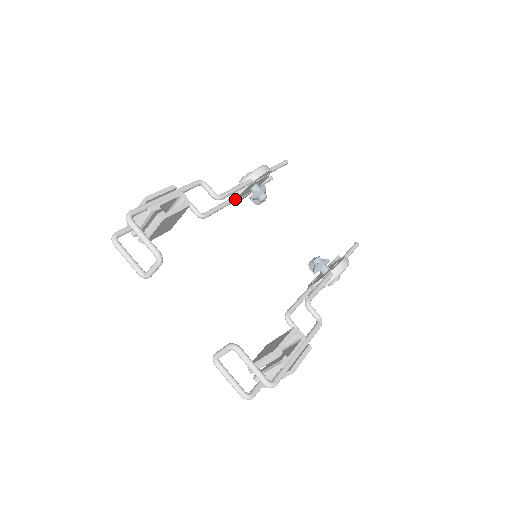
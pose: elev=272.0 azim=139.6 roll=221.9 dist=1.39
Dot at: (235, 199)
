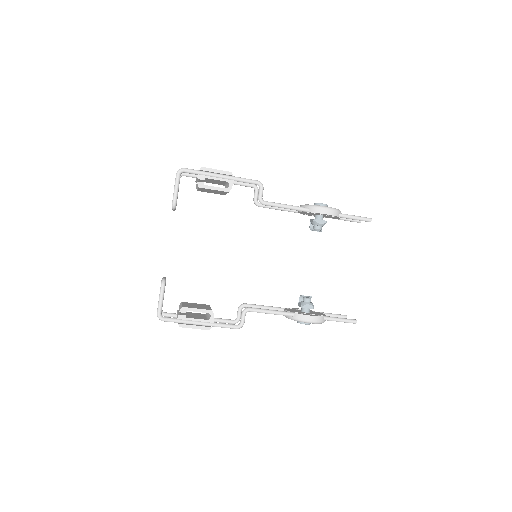
Dot at: occluded
